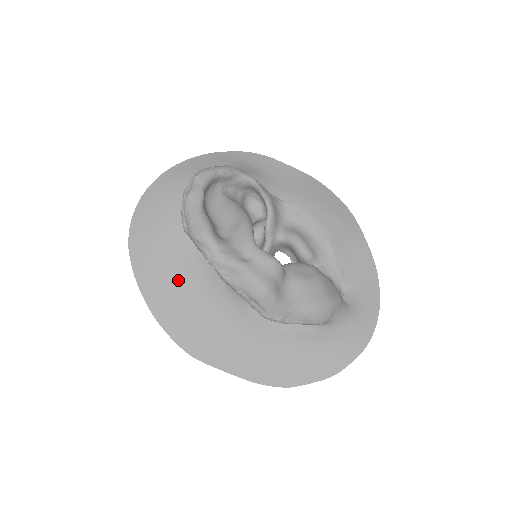
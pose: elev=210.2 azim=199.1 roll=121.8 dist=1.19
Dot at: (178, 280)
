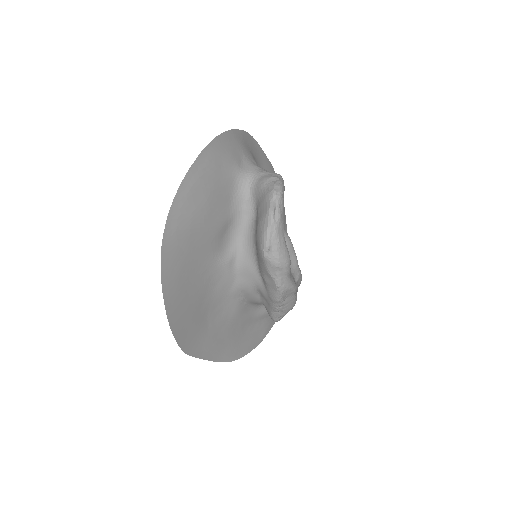
Dot at: (196, 282)
